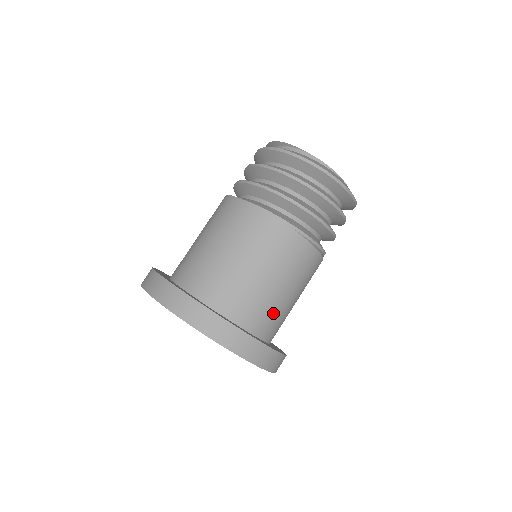
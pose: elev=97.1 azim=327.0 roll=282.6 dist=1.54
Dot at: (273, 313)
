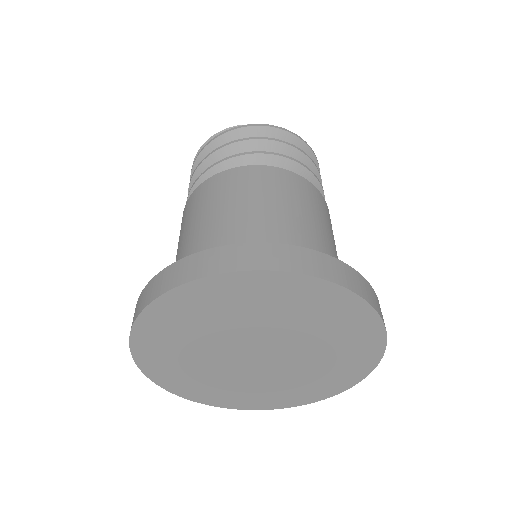
Dot at: occluded
